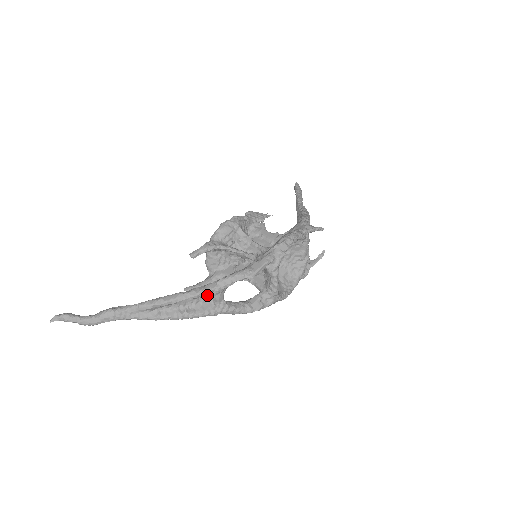
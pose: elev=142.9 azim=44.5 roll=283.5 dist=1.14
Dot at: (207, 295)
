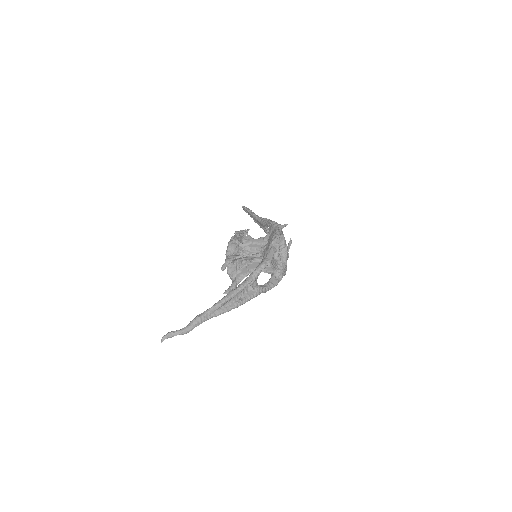
Dot at: (249, 285)
